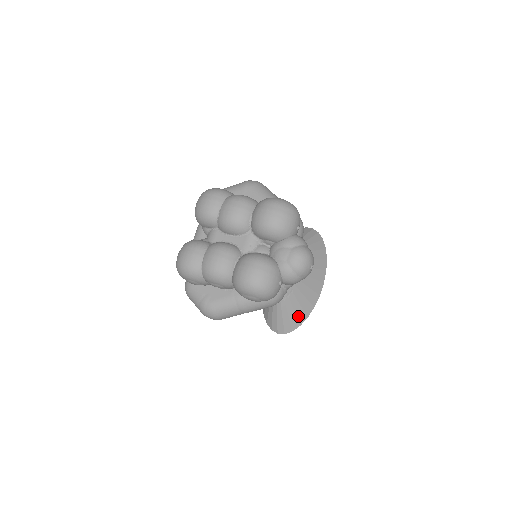
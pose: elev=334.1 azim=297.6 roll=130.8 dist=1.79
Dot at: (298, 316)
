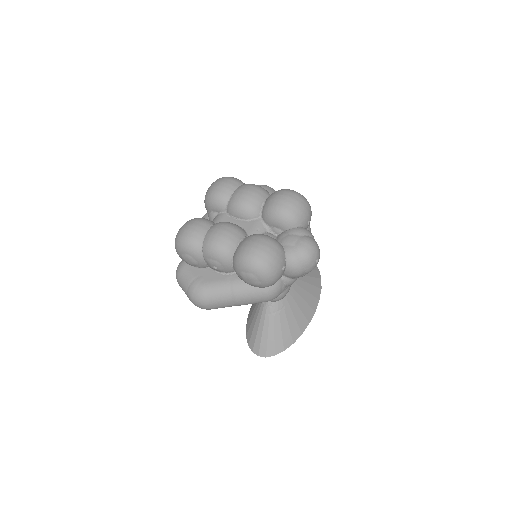
Dot at: (284, 338)
